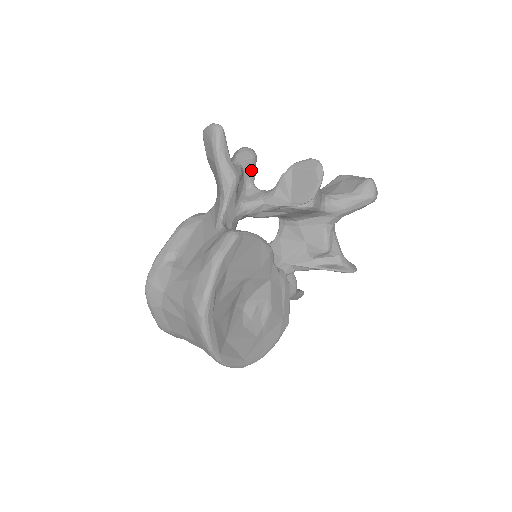
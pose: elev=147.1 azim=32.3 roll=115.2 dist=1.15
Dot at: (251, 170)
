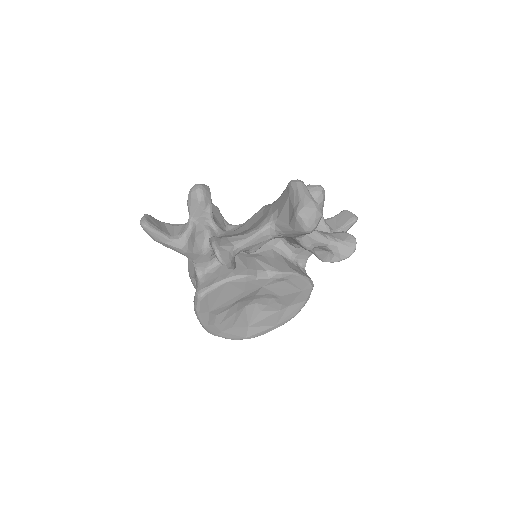
Dot at: (203, 214)
